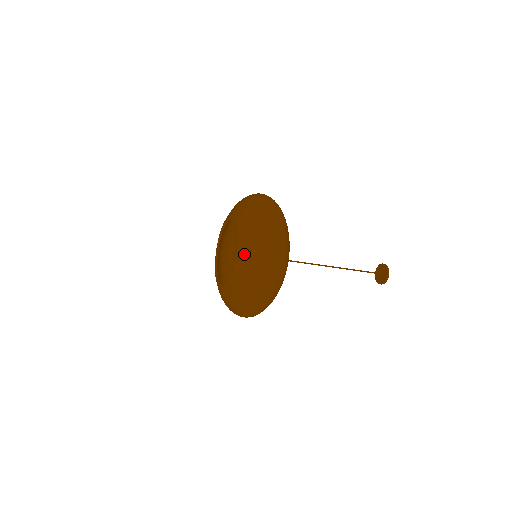
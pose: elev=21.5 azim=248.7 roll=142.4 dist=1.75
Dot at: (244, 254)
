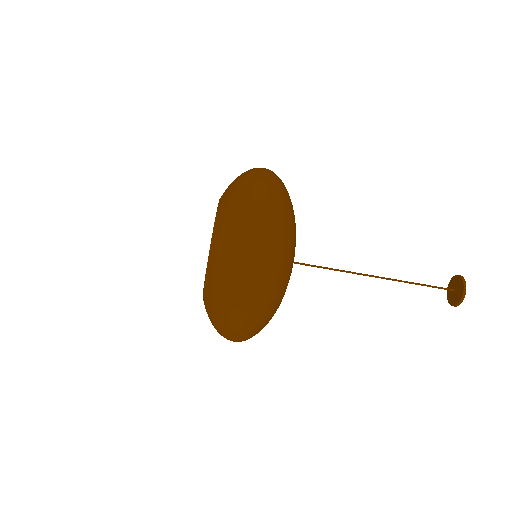
Dot at: (216, 252)
